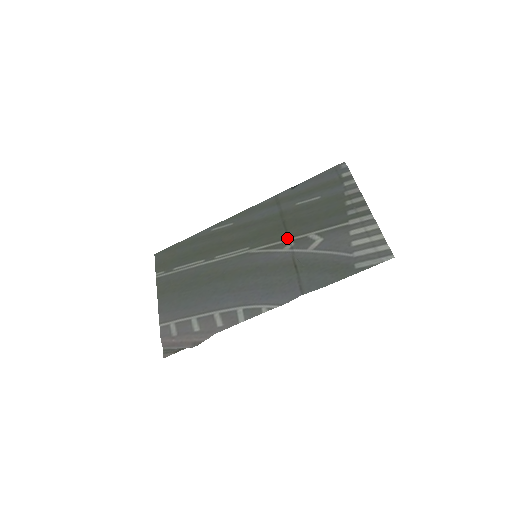
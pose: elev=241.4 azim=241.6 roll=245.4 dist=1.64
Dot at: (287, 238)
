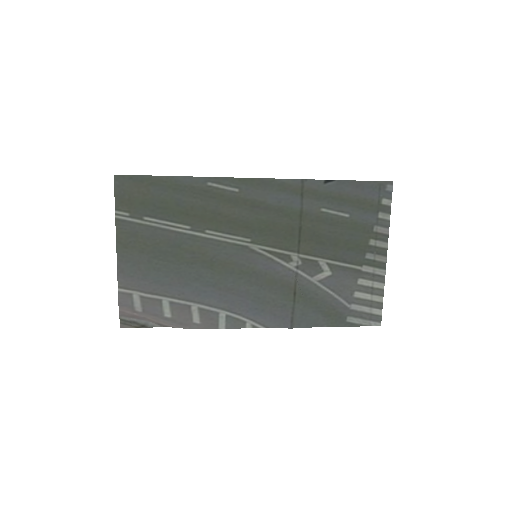
Dot at: (297, 252)
